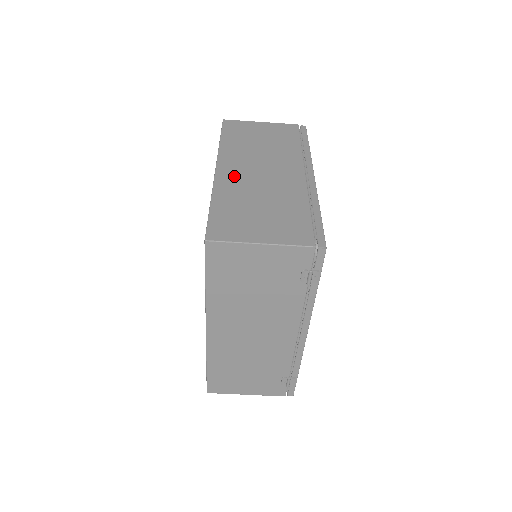
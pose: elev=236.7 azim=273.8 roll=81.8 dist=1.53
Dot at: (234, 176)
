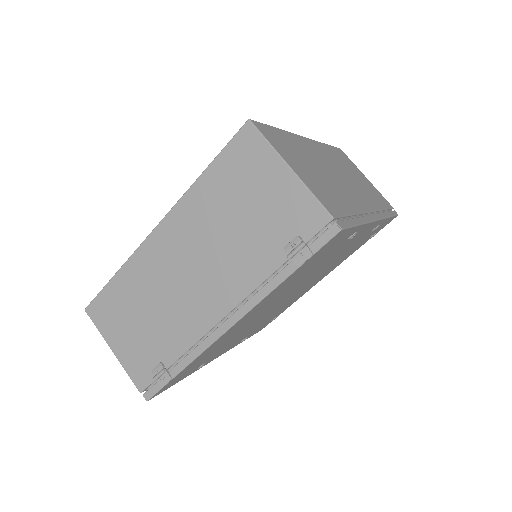
Dot at: (315, 151)
